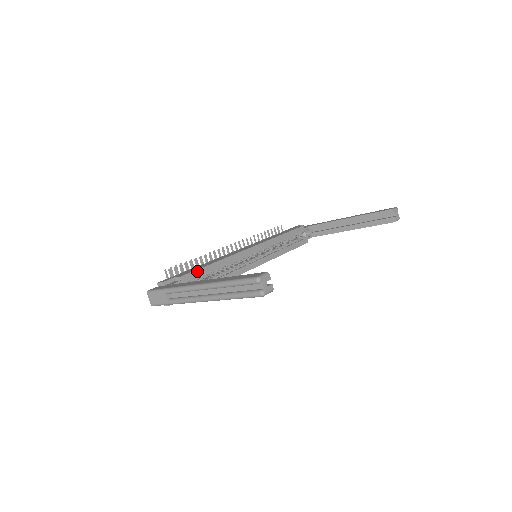
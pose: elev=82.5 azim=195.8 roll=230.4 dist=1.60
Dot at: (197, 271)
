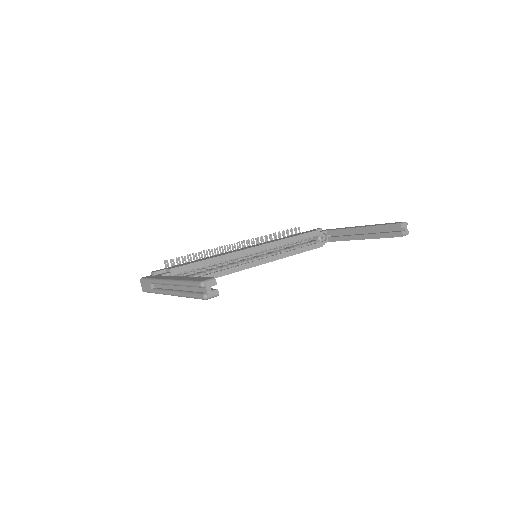
Dot at: (188, 265)
